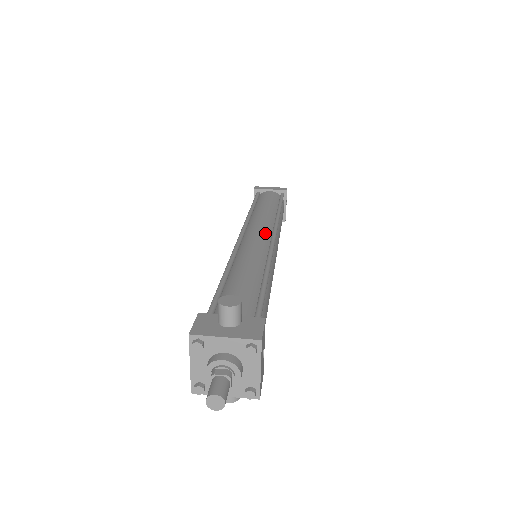
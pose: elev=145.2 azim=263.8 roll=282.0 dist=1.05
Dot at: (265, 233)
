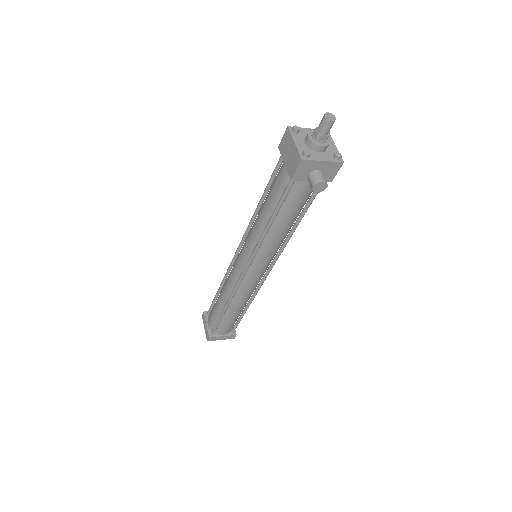
Dot at: occluded
